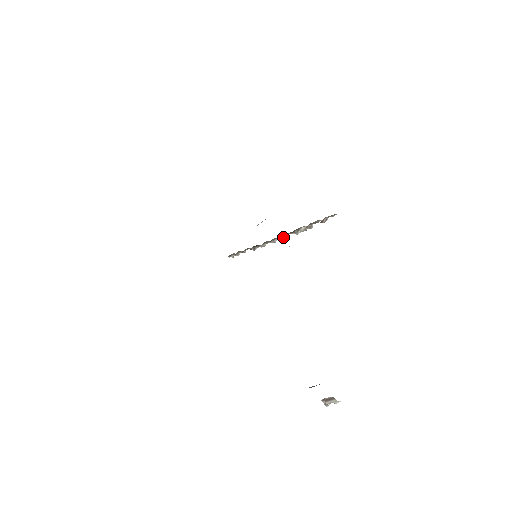
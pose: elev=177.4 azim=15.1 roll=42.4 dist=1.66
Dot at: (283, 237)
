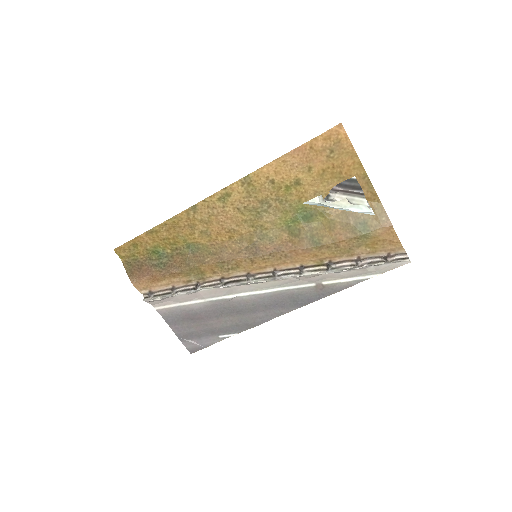
Dot at: (300, 273)
